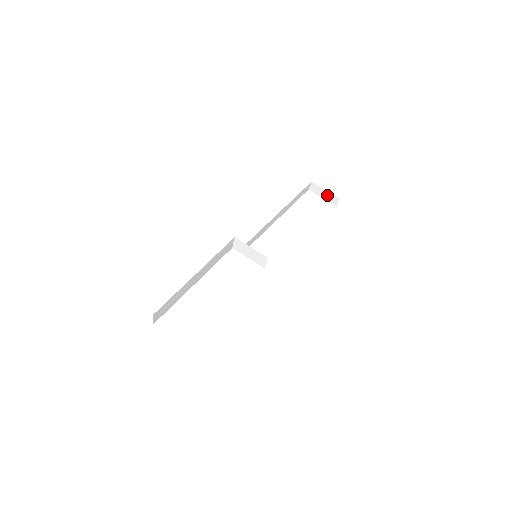
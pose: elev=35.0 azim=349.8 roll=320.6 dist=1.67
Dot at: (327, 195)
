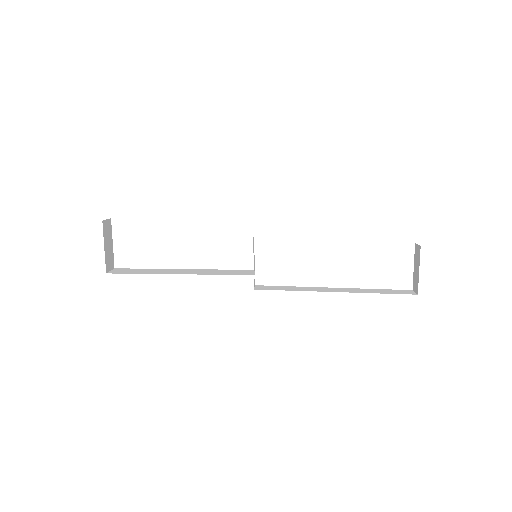
Dot at: (417, 273)
